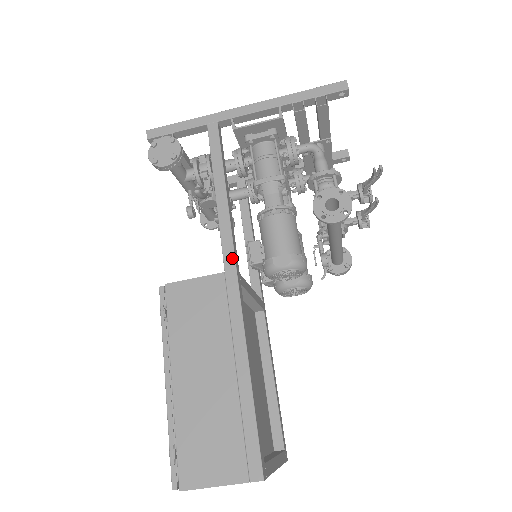
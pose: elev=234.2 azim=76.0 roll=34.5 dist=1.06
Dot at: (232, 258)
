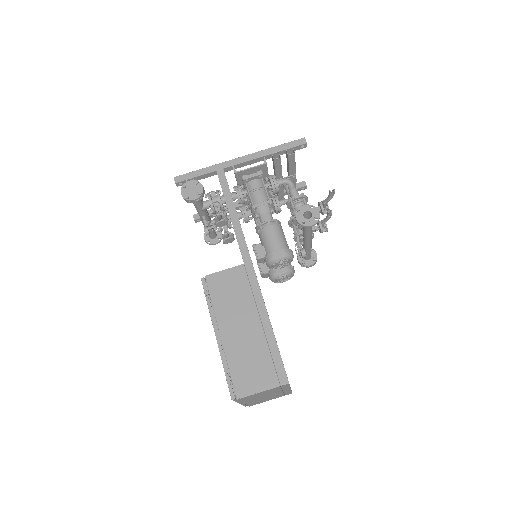
Dot at: (248, 254)
